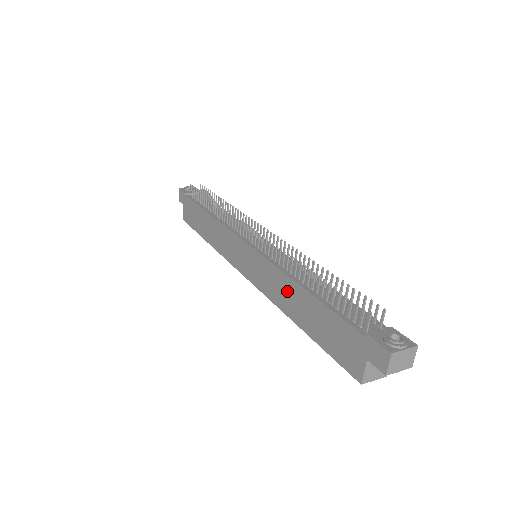
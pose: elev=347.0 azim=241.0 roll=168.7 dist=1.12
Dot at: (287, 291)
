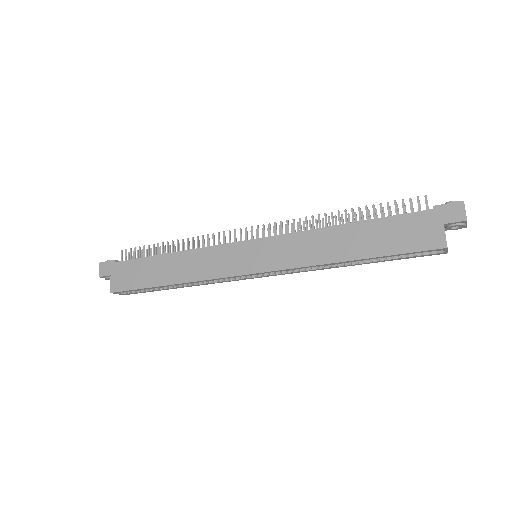
Dot at: (327, 240)
